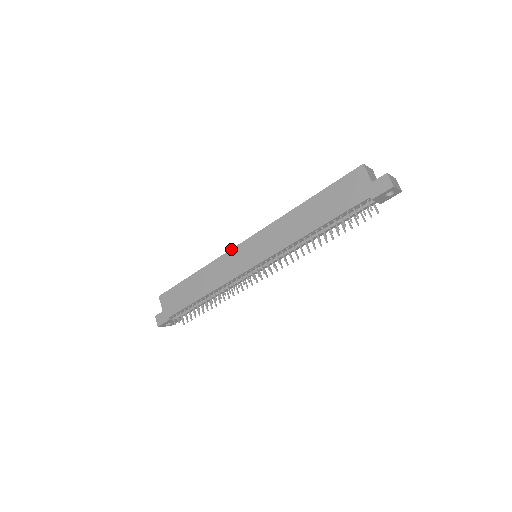
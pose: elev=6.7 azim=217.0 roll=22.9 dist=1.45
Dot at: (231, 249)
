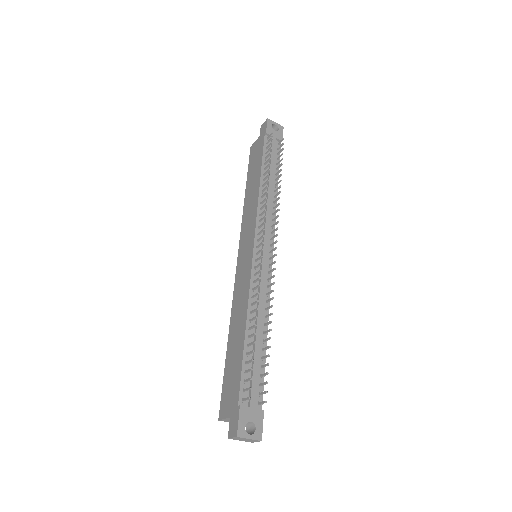
Dot at: (235, 279)
